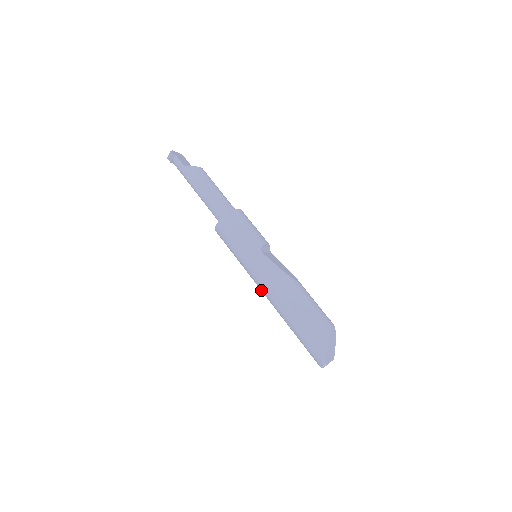
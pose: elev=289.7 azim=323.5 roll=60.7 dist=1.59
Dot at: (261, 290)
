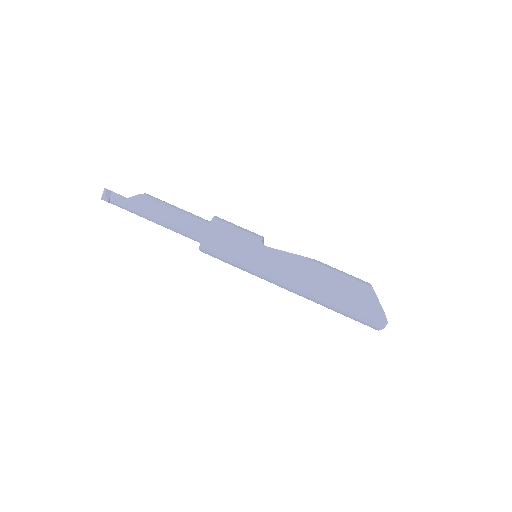
Dot at: (282, 286)
